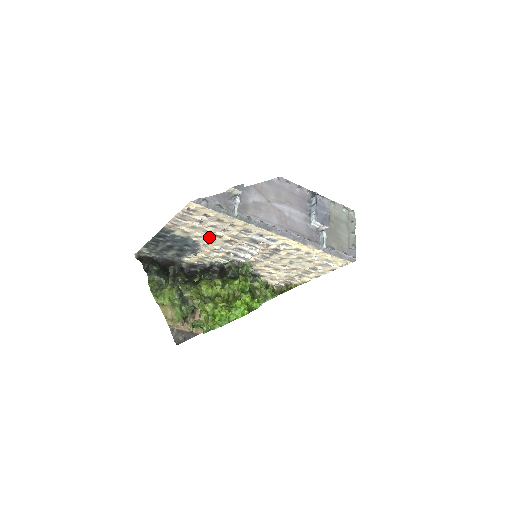
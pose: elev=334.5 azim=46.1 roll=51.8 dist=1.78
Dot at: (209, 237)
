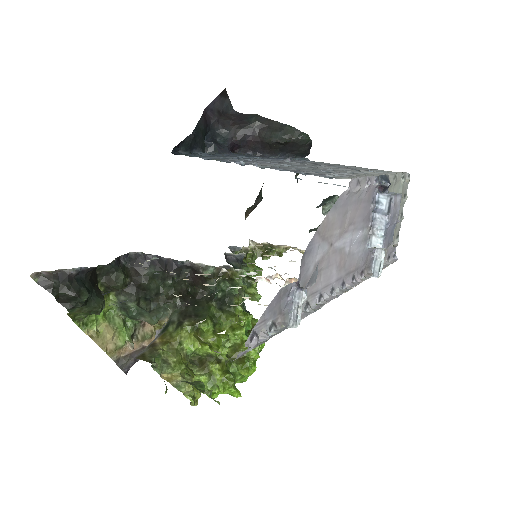
Dot at: (209, 296)
